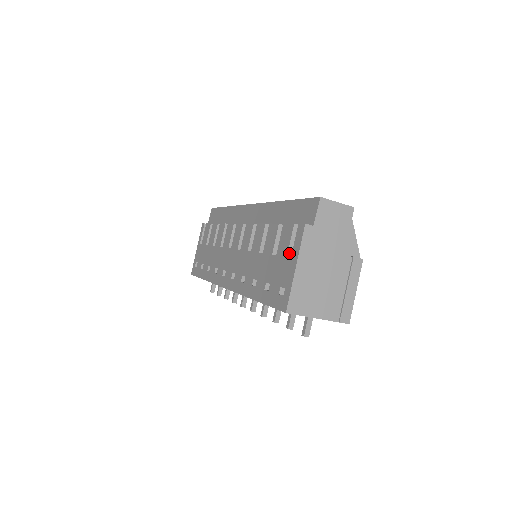
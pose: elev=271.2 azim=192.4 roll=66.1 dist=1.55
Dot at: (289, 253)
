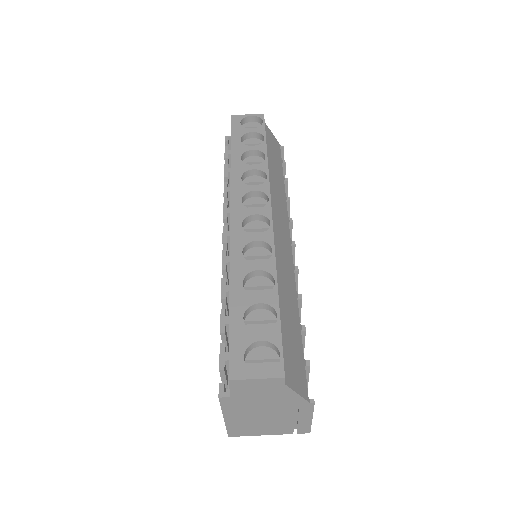
Dot at: occluded
